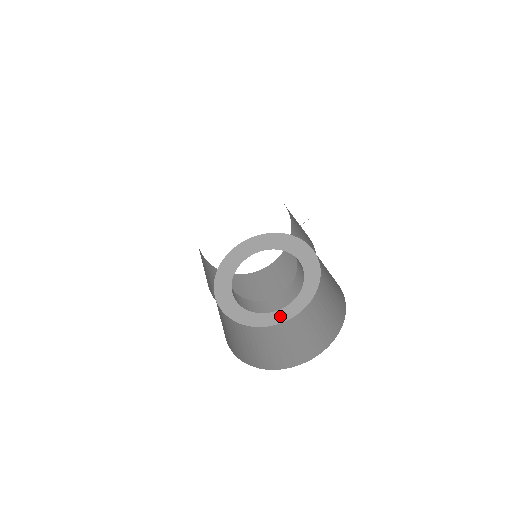
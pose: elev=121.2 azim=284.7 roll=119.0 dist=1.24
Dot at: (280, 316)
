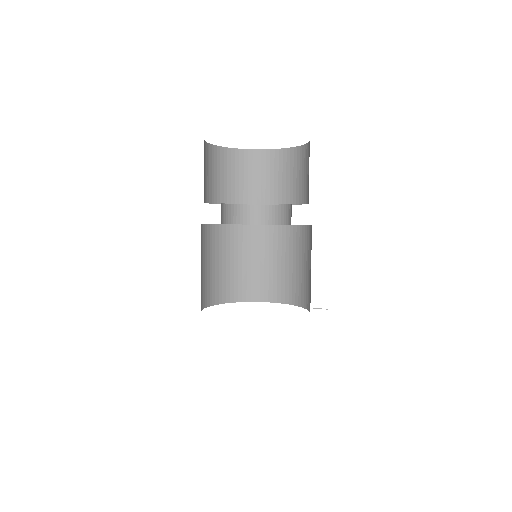
Dot at: occluded
